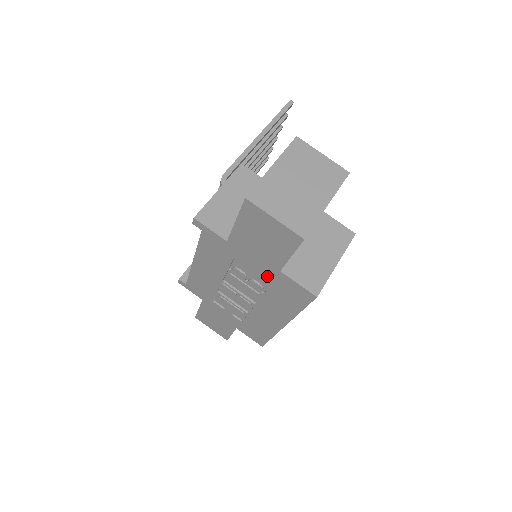
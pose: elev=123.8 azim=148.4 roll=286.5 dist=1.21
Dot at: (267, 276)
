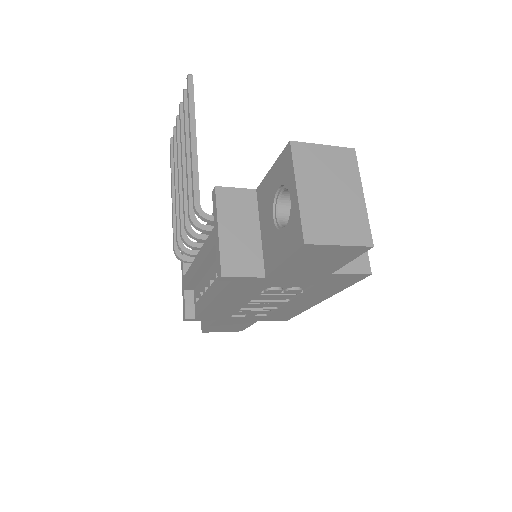
Dot at: (312, 282)
